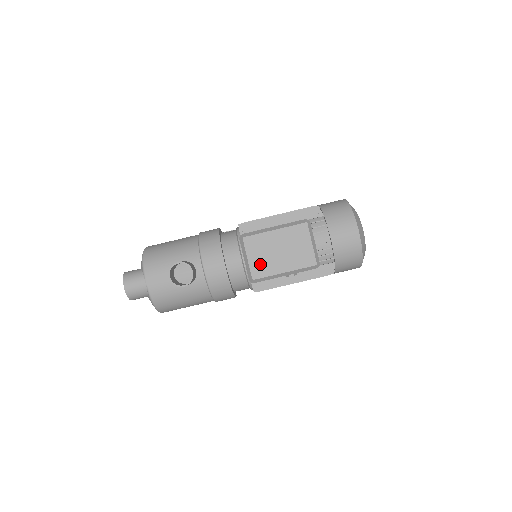
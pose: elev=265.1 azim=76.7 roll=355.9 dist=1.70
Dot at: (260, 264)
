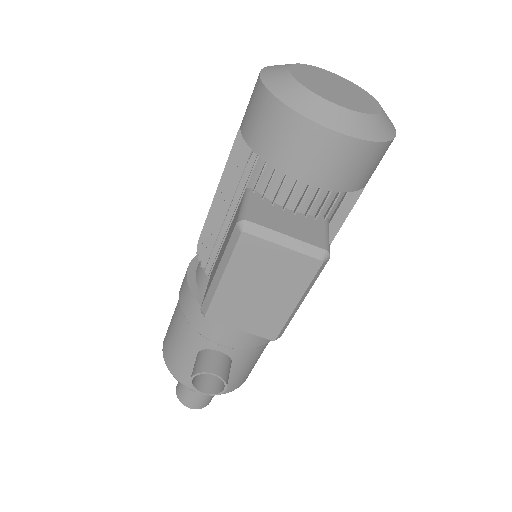
Dot at: (259, 322)
